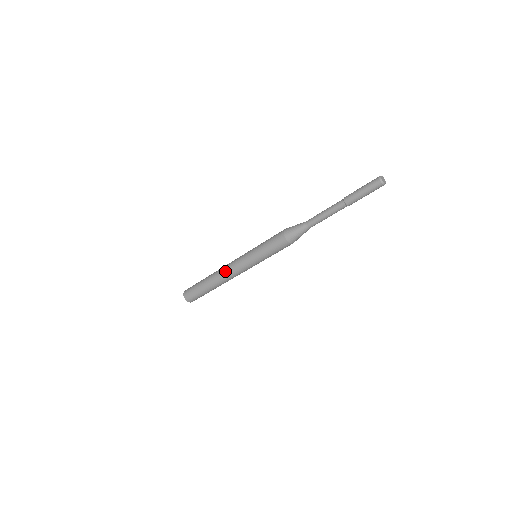
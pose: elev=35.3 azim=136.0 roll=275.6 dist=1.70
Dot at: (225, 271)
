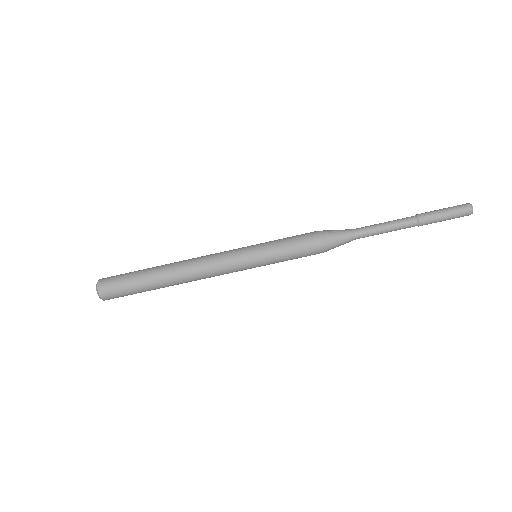
Dot at: occluded
